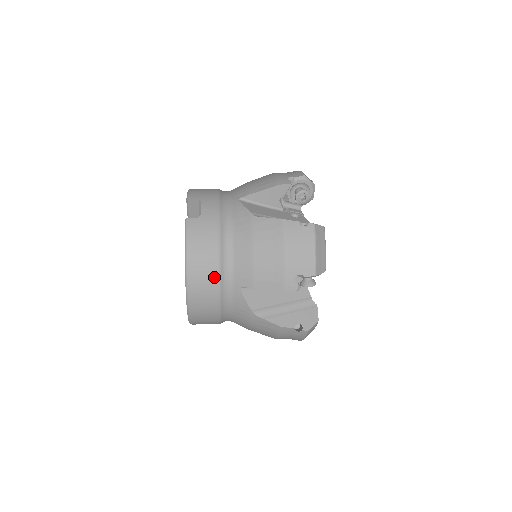
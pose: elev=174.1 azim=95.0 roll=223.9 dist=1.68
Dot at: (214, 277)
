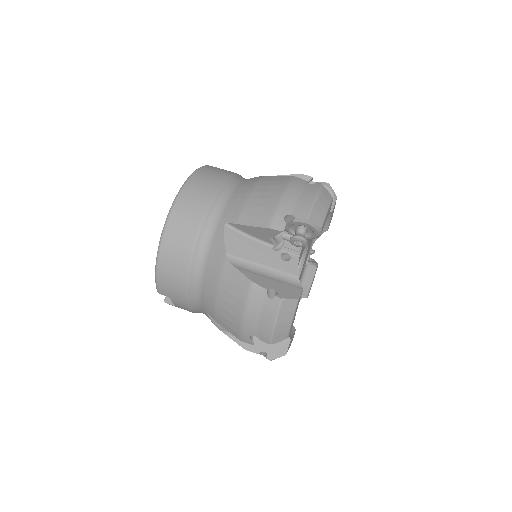
Dot at: occluded
